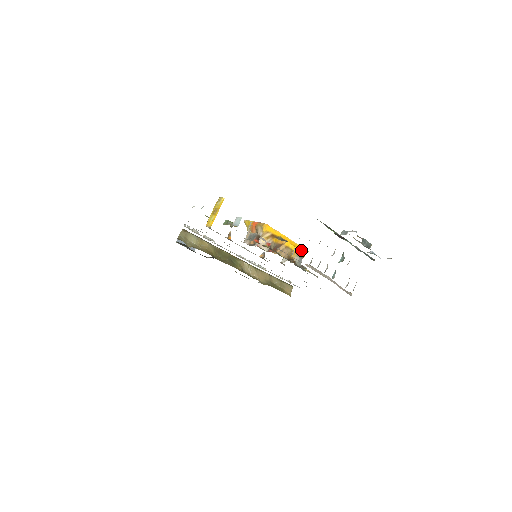
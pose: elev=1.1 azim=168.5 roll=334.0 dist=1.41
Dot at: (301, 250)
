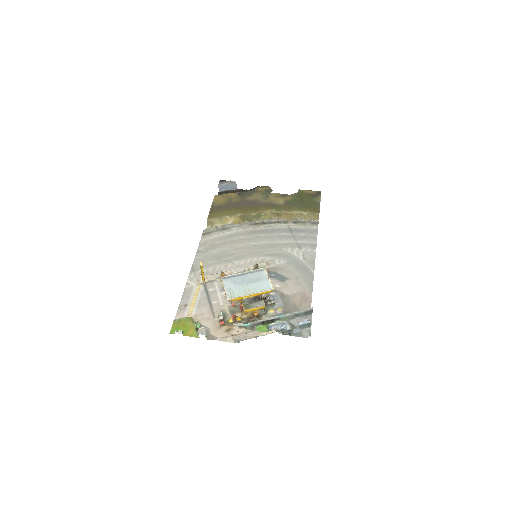
Dot at: (266, 292)
